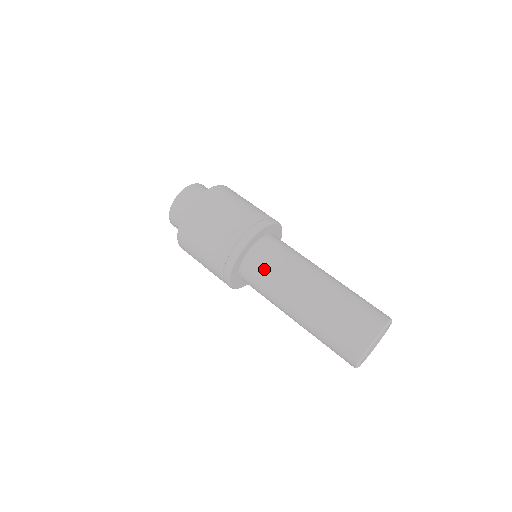
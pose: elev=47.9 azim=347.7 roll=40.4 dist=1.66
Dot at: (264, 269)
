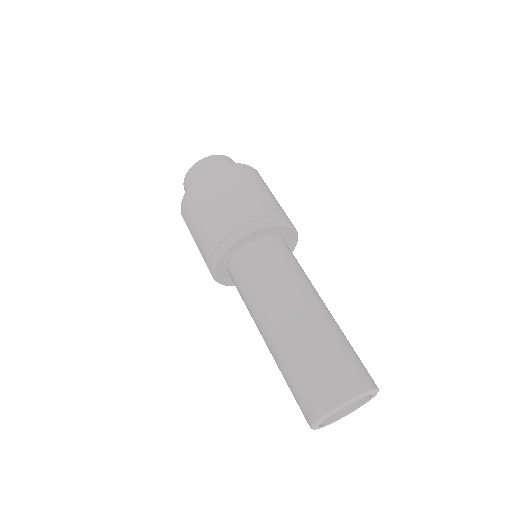
Dot at: (270, 261)
